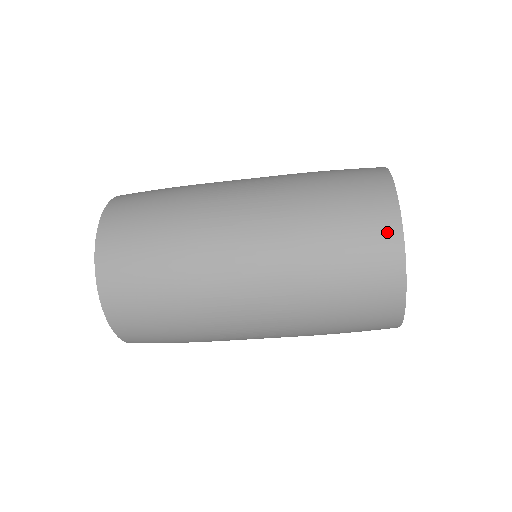
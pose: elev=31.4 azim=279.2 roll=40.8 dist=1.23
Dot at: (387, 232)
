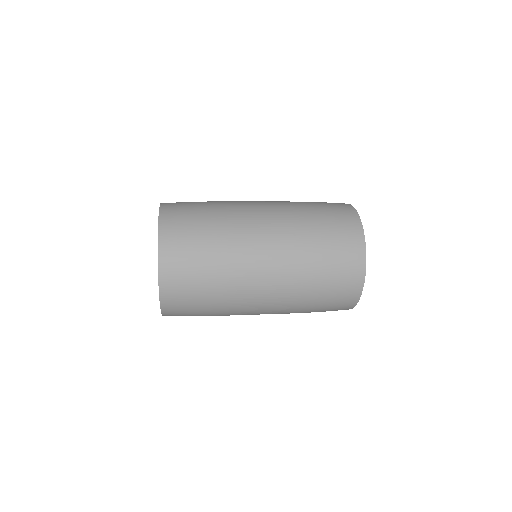
Dot at: (357, 249)
